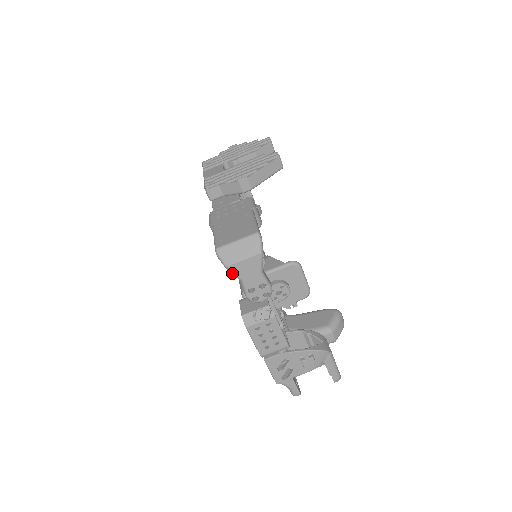
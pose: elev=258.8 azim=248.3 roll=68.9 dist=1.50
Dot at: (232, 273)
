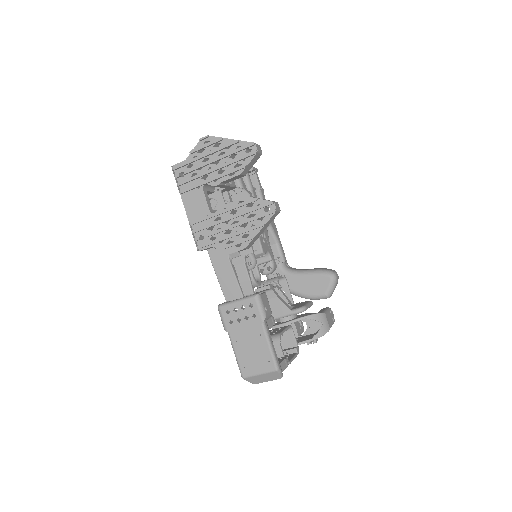
Dot at: occluded
